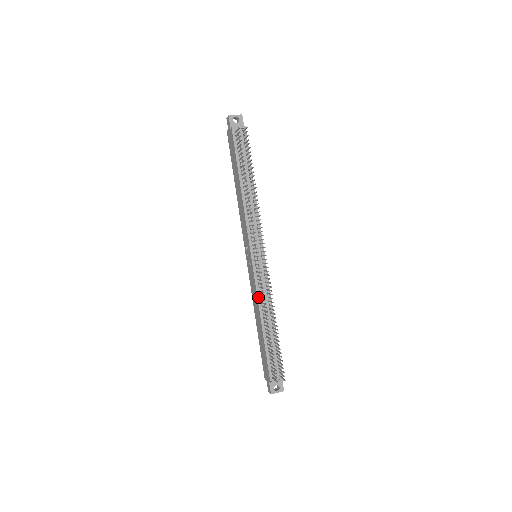
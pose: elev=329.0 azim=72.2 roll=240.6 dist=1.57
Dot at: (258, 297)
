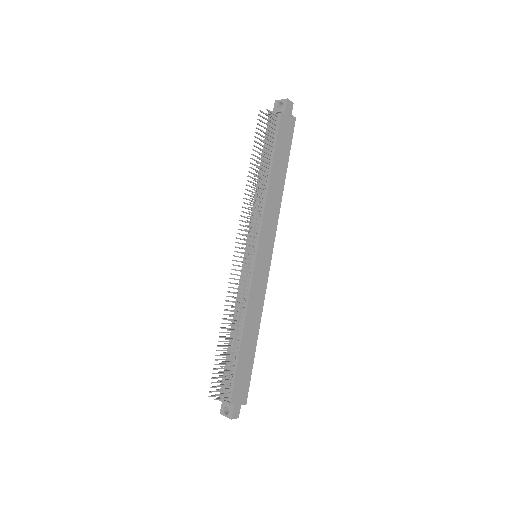
Dot at: (237, 299)
